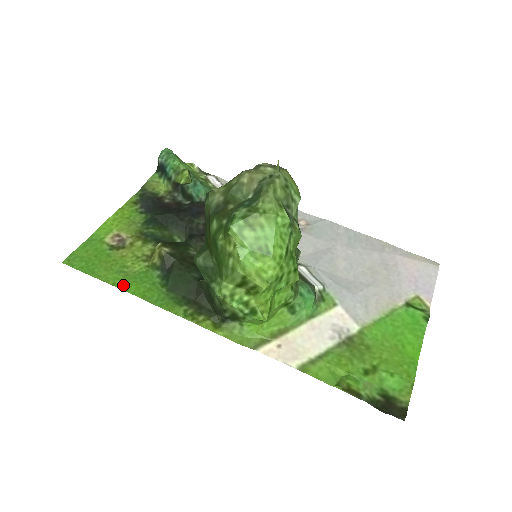
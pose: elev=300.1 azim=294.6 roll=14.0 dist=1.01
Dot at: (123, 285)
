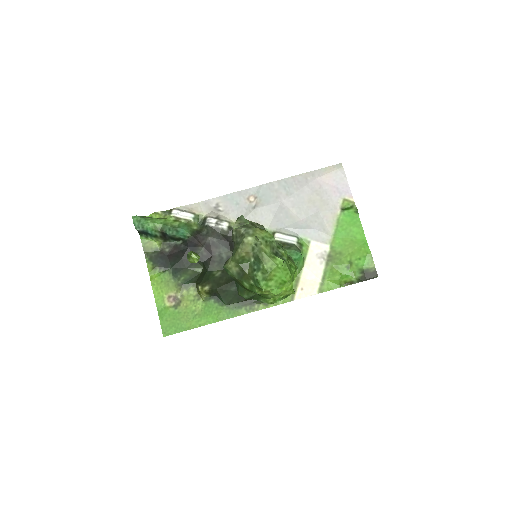
Dot at: (204, 322)
